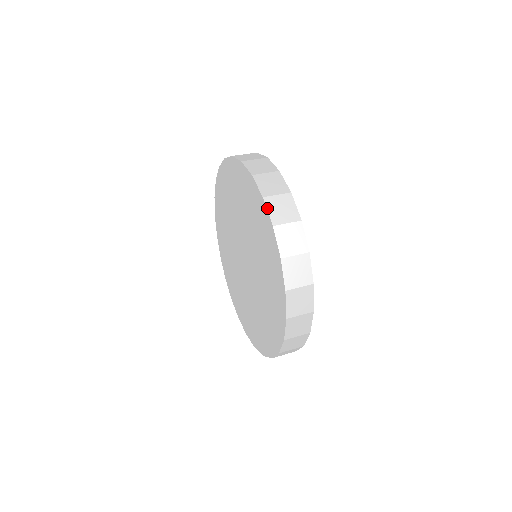
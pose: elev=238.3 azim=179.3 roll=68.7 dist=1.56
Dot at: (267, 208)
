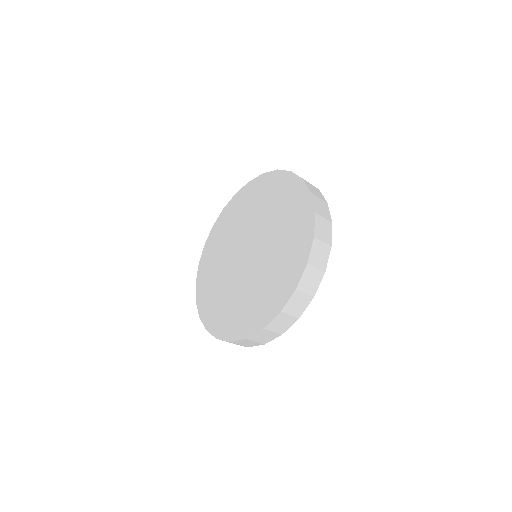
Dot at: (313, 200)
